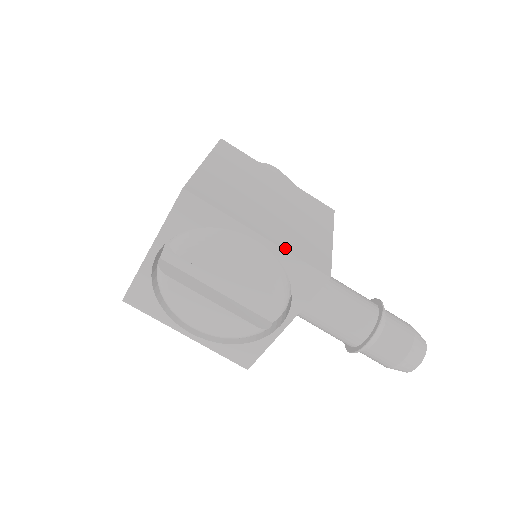
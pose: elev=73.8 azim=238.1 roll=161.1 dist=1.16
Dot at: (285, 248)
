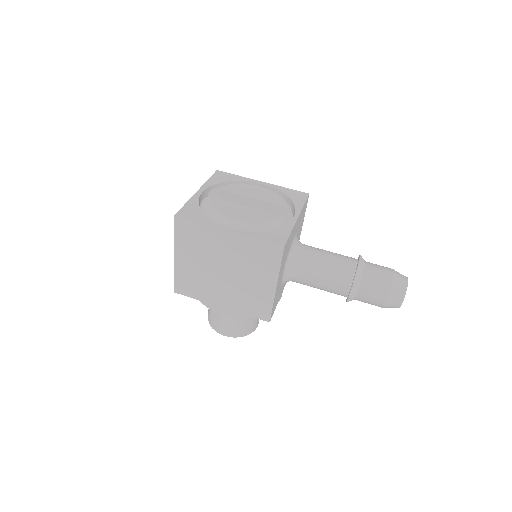
Dot at: (278, 187)
